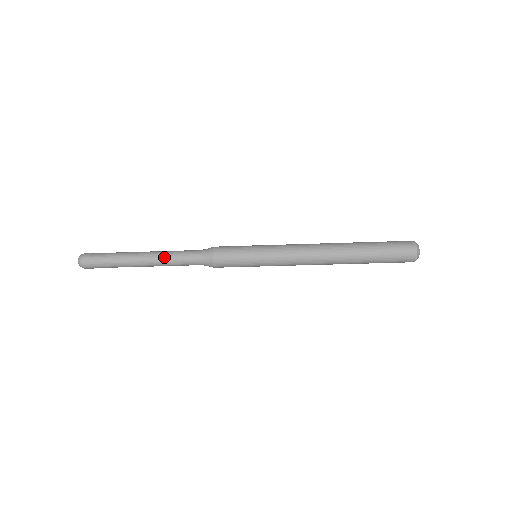
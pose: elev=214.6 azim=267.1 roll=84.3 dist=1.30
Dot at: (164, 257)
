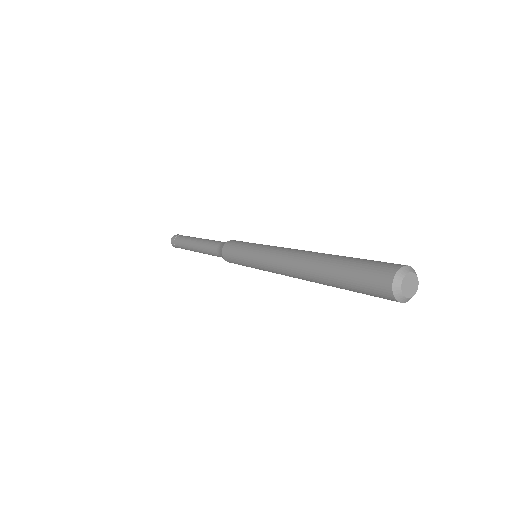
Dot at: (203, 251)
